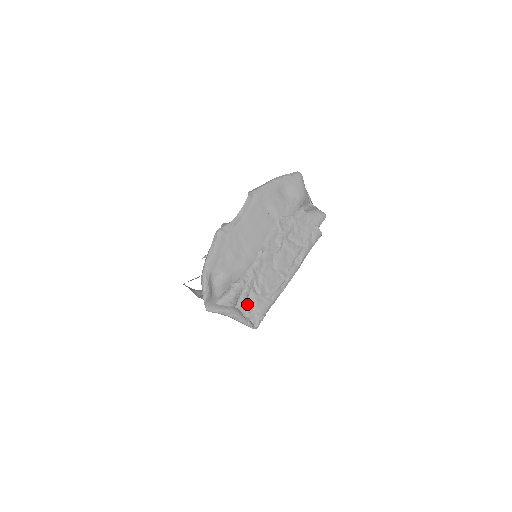
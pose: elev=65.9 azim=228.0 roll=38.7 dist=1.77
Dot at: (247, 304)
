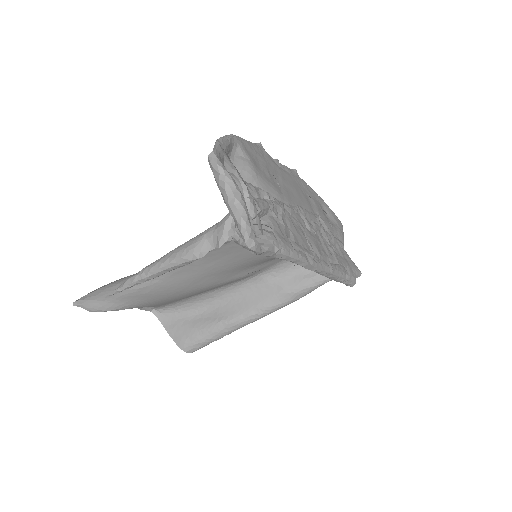
Dot at: (261, 219)
